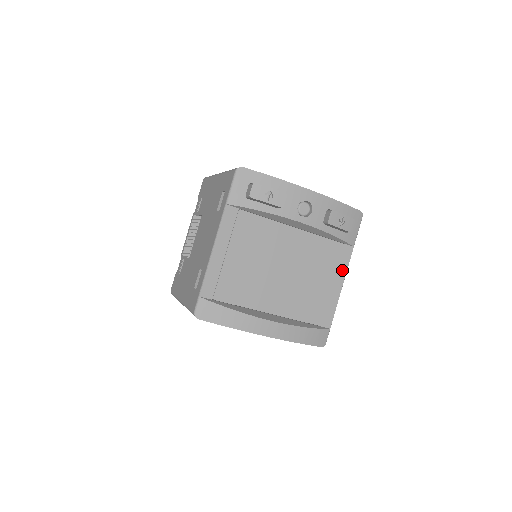
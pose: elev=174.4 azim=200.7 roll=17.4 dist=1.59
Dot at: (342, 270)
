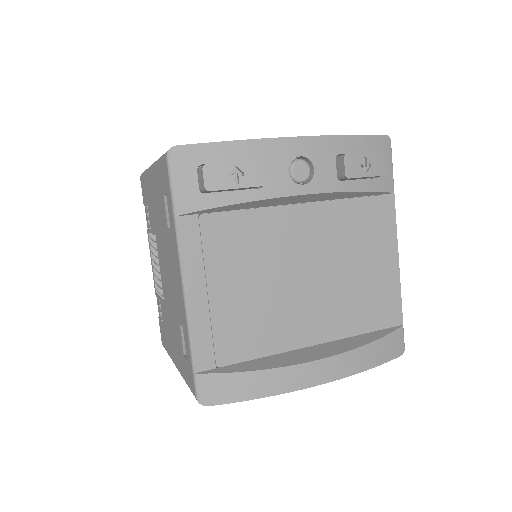
Dot at: (390, 235)
